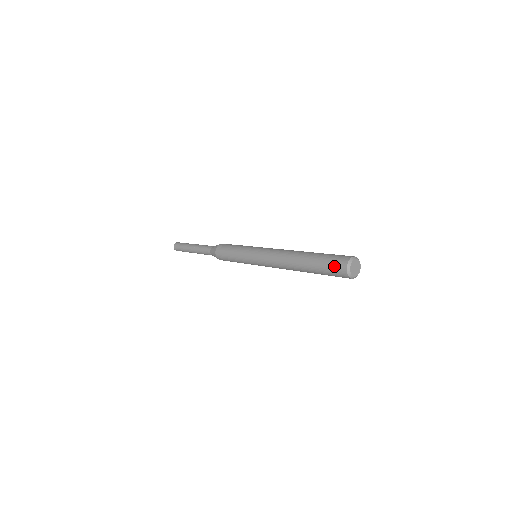
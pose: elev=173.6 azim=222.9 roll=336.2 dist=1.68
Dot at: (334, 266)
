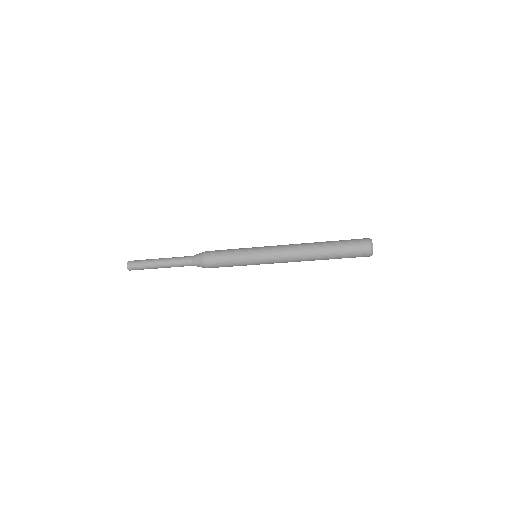
Dot at: (357, 239)
